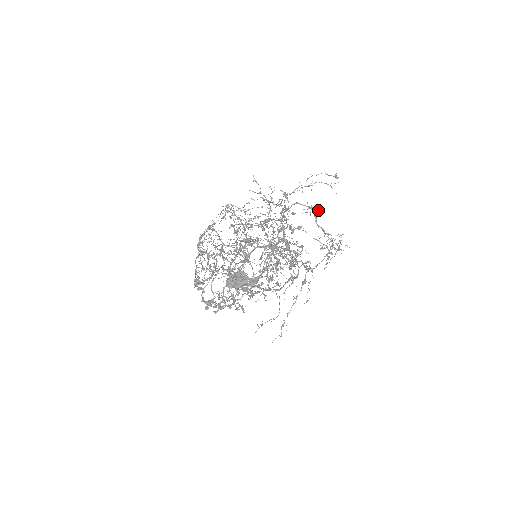
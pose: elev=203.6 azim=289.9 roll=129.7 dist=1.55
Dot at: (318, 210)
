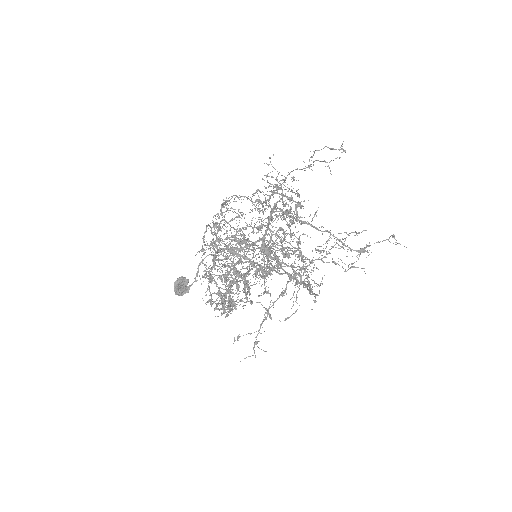
Dot at: (308, 200)
